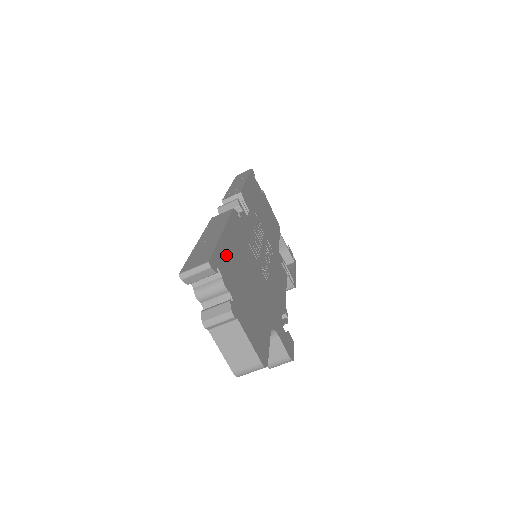
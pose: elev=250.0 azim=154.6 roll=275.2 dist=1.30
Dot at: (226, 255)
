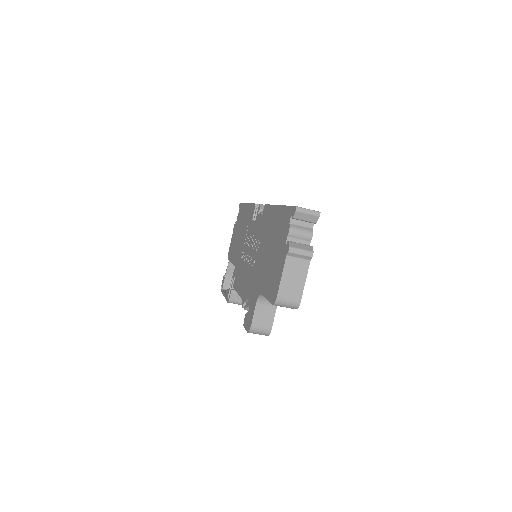
Dot at: occluded
